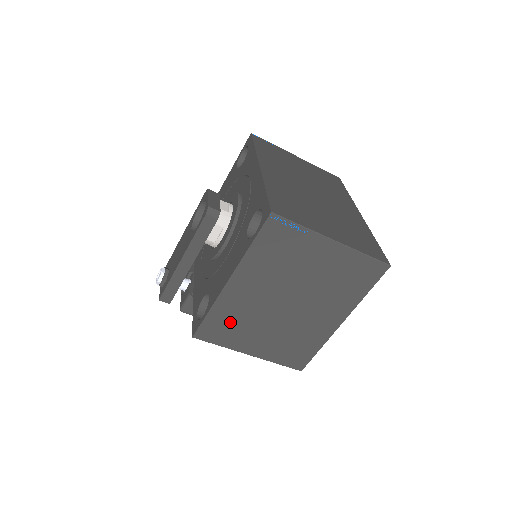
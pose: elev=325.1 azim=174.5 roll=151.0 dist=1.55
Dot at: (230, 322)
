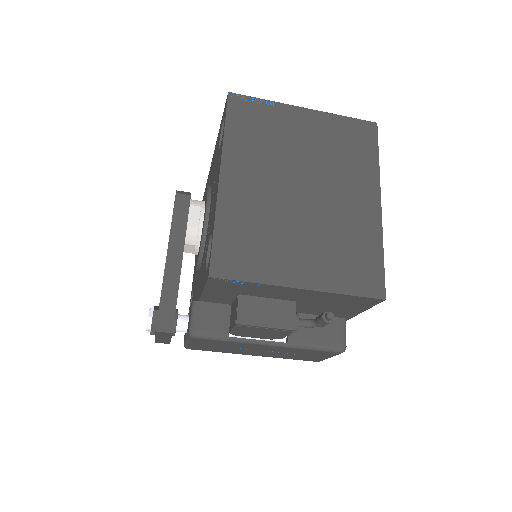
Dot at: (248, 236)
